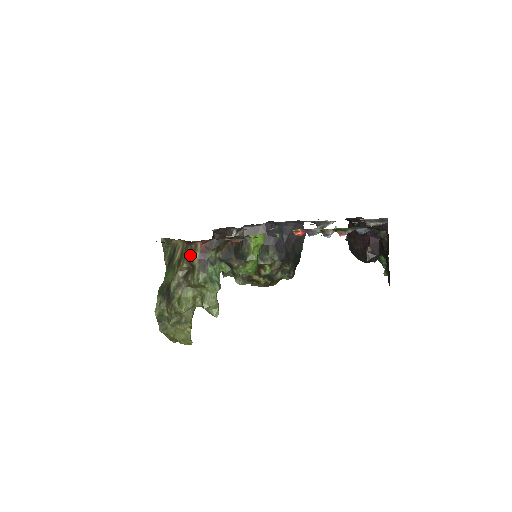
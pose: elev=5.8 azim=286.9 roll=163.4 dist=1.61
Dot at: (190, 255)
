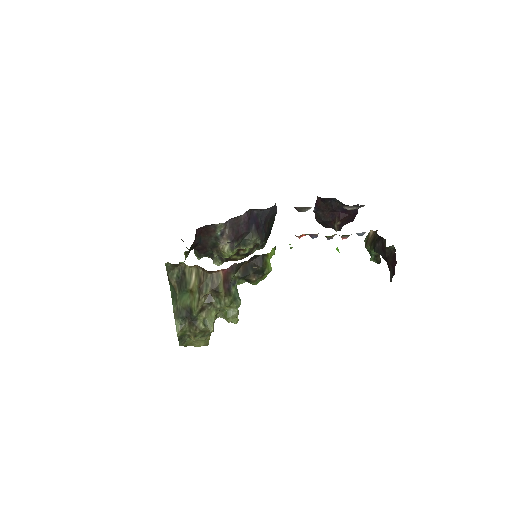
Dot at: (213, 283)
